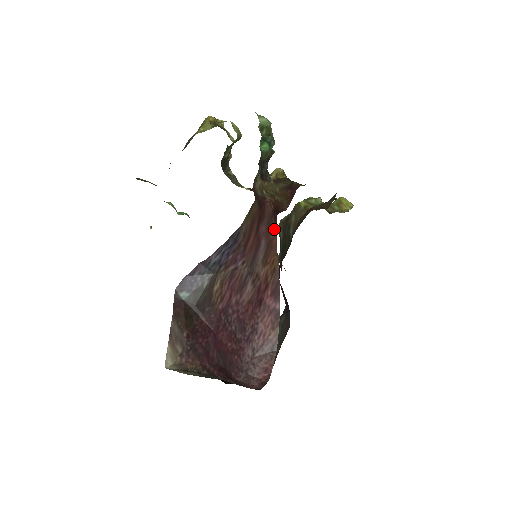
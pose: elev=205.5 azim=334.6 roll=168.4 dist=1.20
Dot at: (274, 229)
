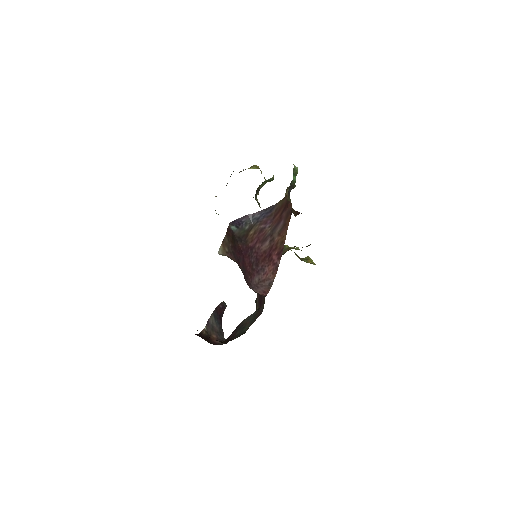
Dot at: (289, 219)
